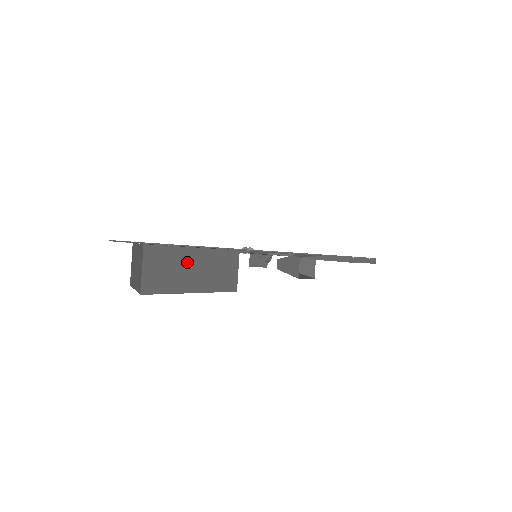
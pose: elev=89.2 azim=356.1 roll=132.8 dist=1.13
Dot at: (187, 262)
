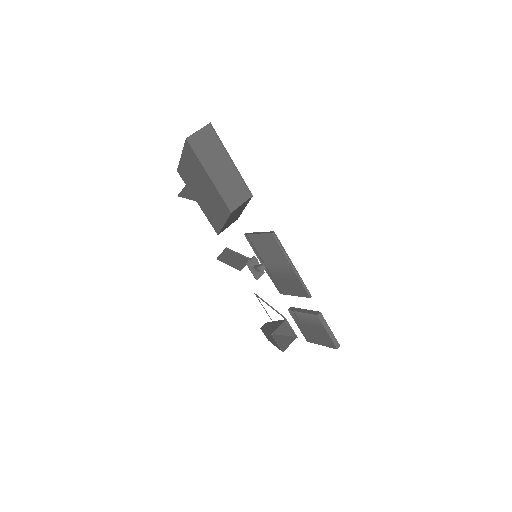
Dot at: (221, 160)
